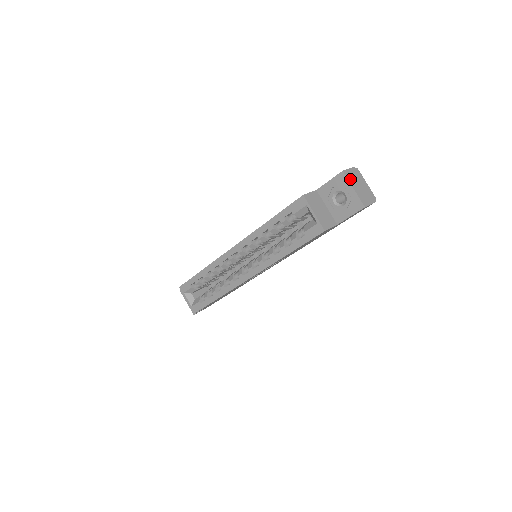
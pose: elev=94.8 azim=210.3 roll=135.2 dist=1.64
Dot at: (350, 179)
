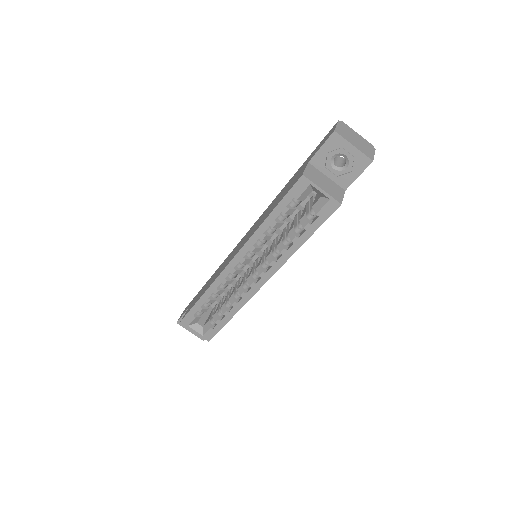
Dot at: (345, 136)
